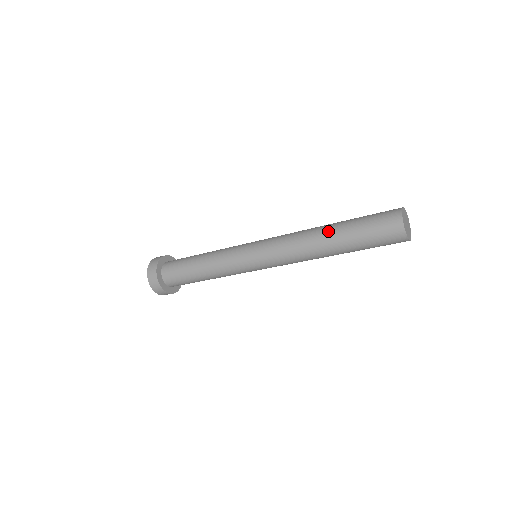
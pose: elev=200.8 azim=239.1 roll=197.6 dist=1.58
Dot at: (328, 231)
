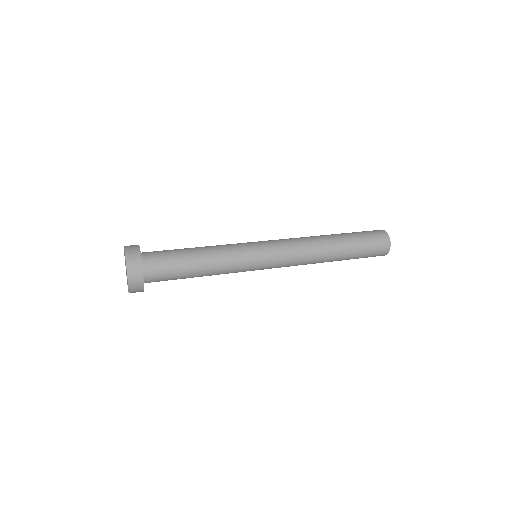
Dot at: (335, 240)
